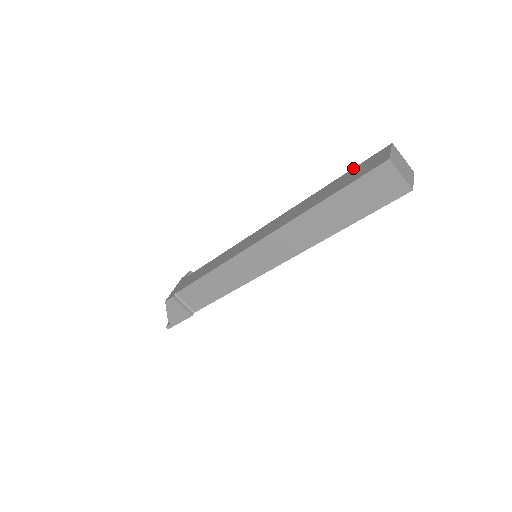
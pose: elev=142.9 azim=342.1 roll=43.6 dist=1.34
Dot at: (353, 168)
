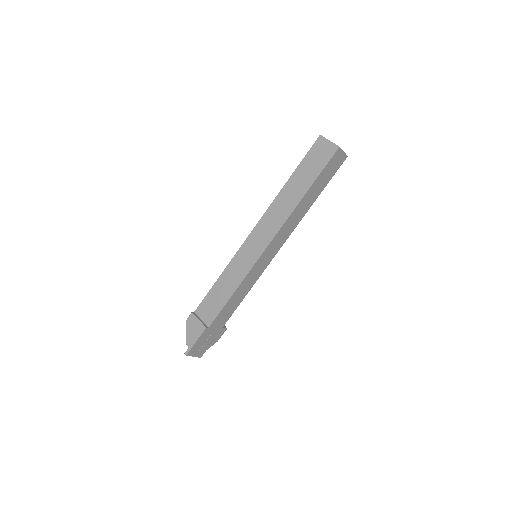
Dot at: occluded
